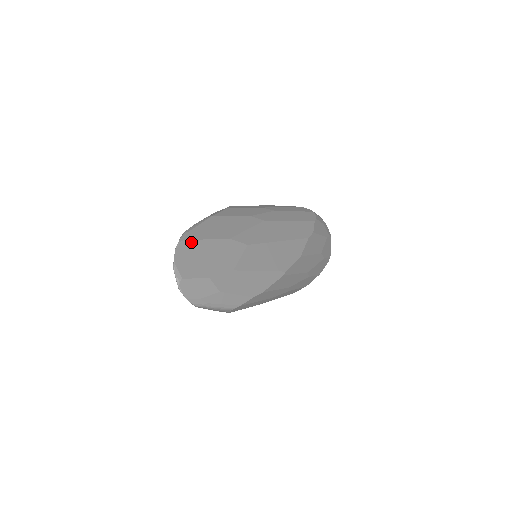
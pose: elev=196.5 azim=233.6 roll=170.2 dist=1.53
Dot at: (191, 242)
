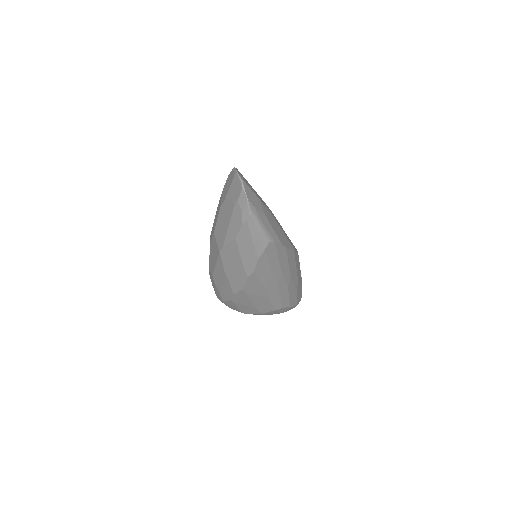
Dot at: (241, 174)
